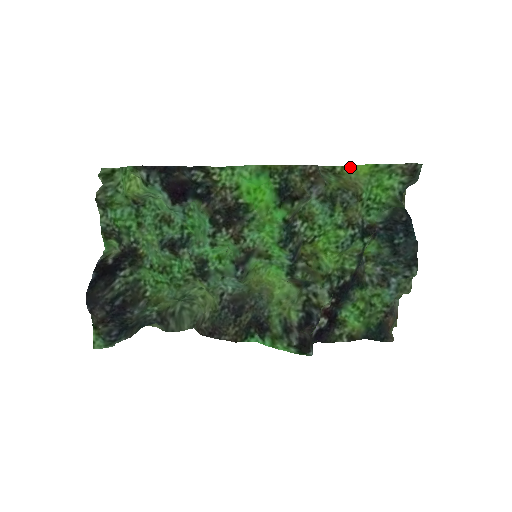
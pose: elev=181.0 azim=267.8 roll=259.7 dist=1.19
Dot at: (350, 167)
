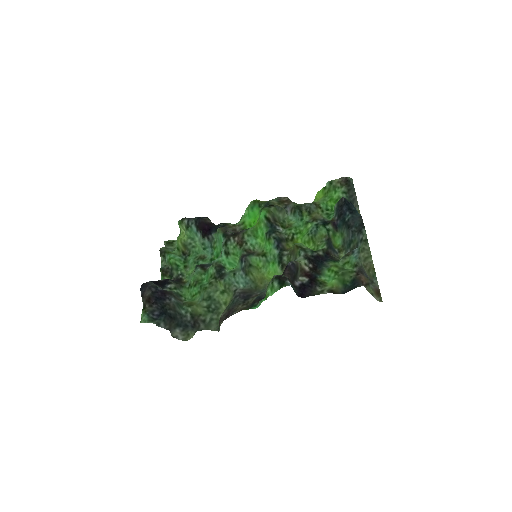
Dot at: (314, 201)
